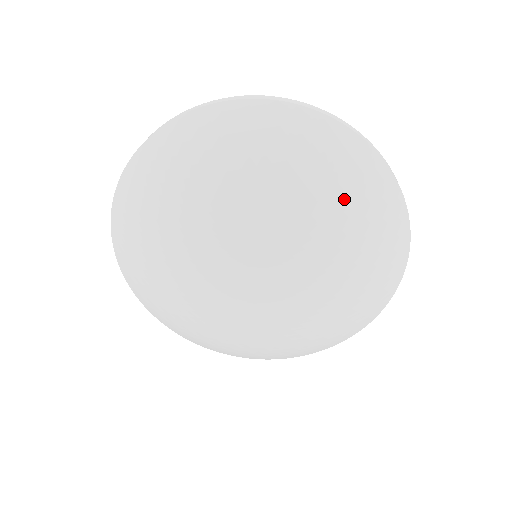
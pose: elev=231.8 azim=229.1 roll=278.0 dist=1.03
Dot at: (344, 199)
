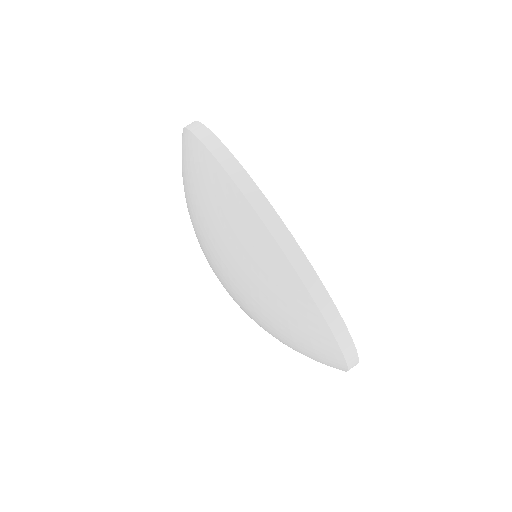
Dot at: (230, 245)
